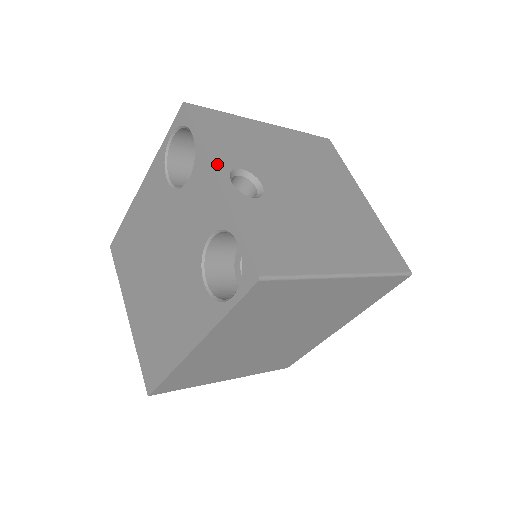
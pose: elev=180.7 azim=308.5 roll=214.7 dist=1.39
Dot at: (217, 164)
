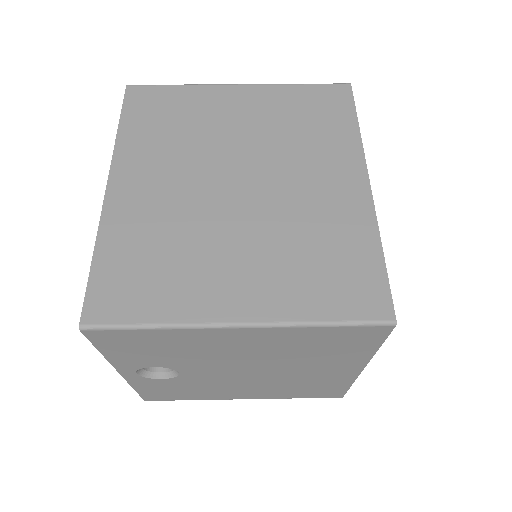
Dot at: (122, 367)
